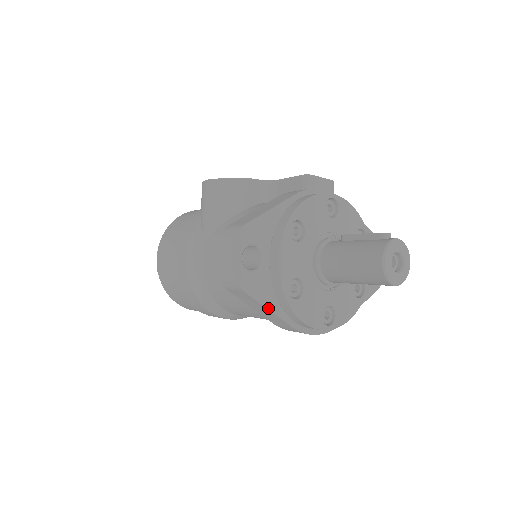
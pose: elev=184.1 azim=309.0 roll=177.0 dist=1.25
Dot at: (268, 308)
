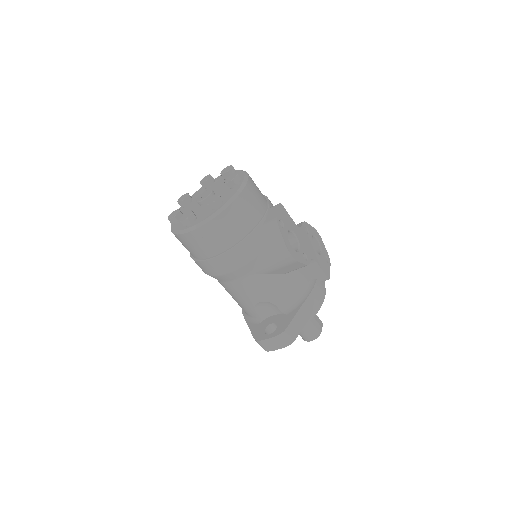
Dot at: occluded
